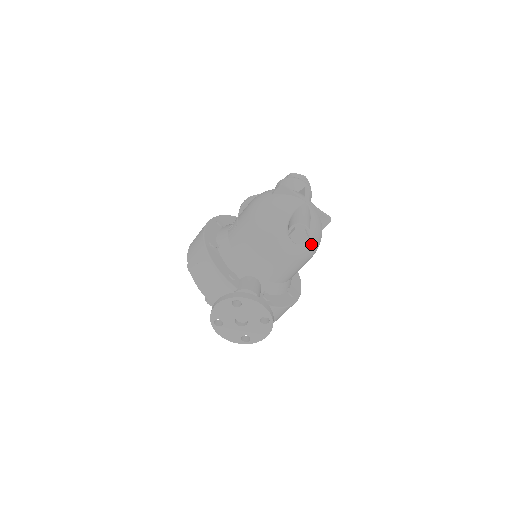
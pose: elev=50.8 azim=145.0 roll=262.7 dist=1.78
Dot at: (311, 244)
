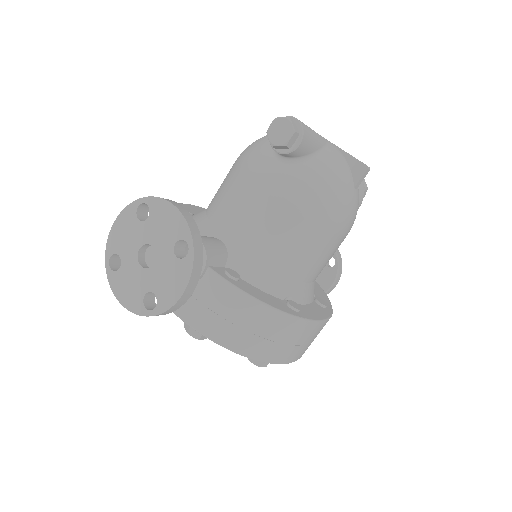
Dot at: (319, 183)
